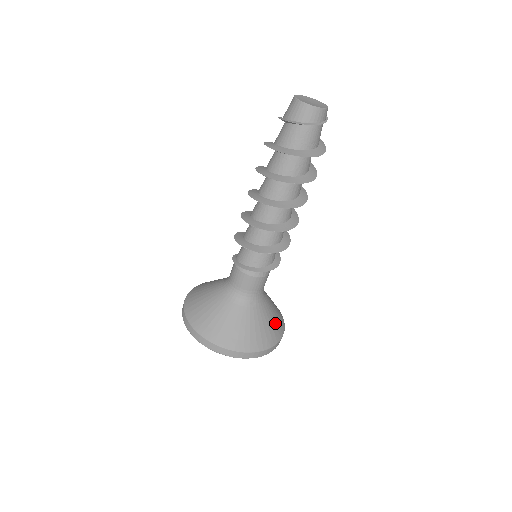
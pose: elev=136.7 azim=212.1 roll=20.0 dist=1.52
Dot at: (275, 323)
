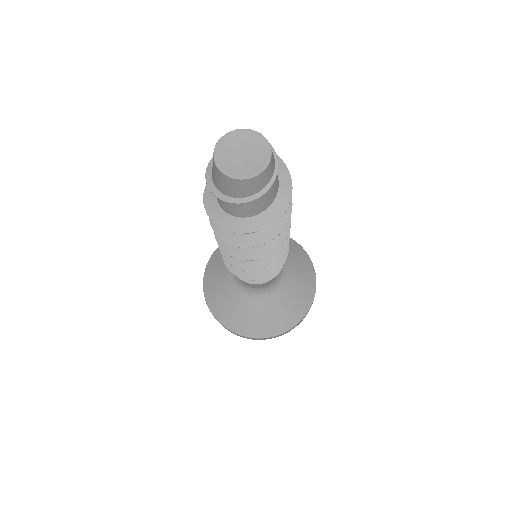
Dot at: (304, 279)
